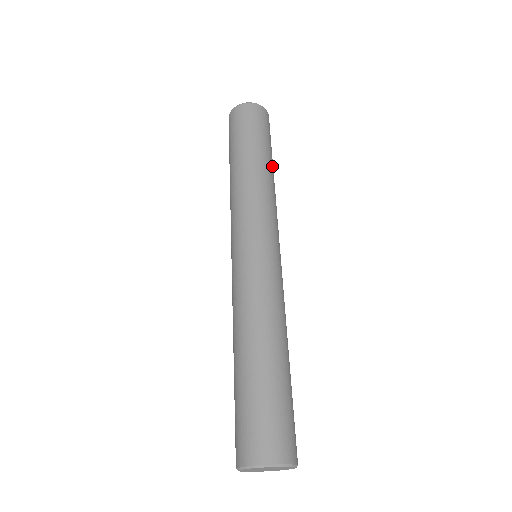
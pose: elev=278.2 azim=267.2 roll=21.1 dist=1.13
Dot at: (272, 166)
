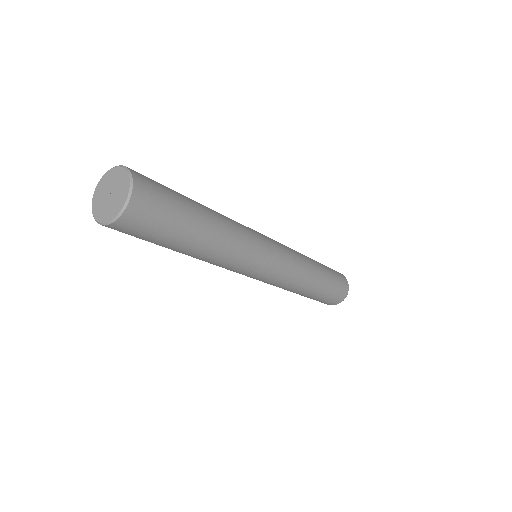
Dot at: (321, 277)
